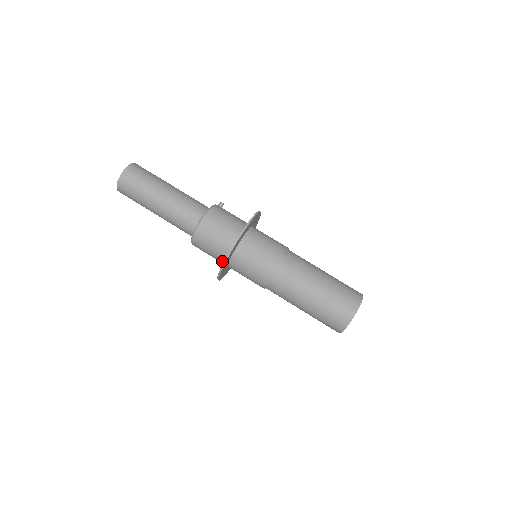
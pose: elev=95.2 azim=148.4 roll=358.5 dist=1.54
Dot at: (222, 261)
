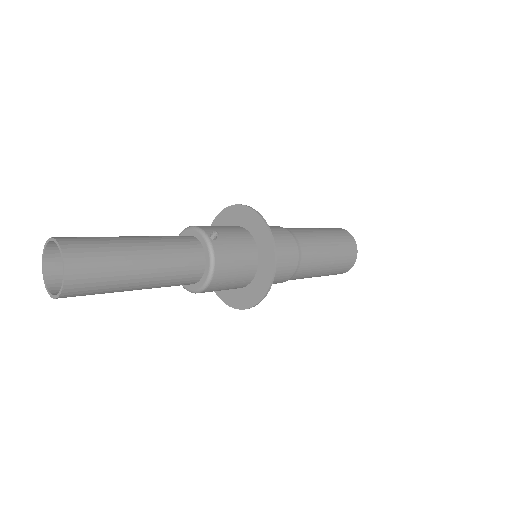
Dot at: occluded
